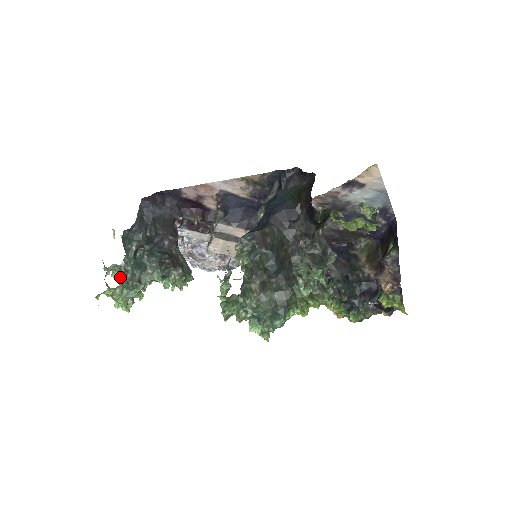
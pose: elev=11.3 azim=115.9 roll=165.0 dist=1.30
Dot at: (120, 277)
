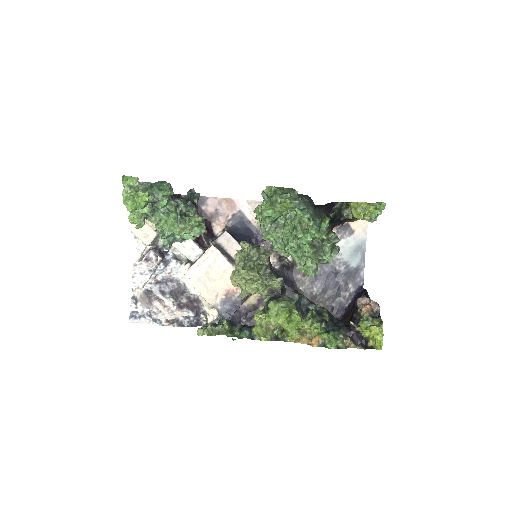
Dot at: occluded
